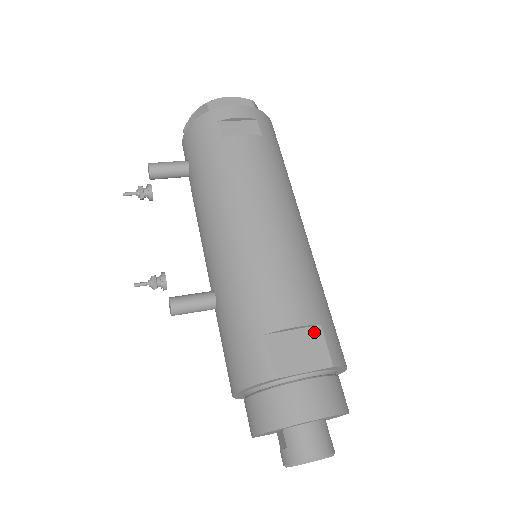
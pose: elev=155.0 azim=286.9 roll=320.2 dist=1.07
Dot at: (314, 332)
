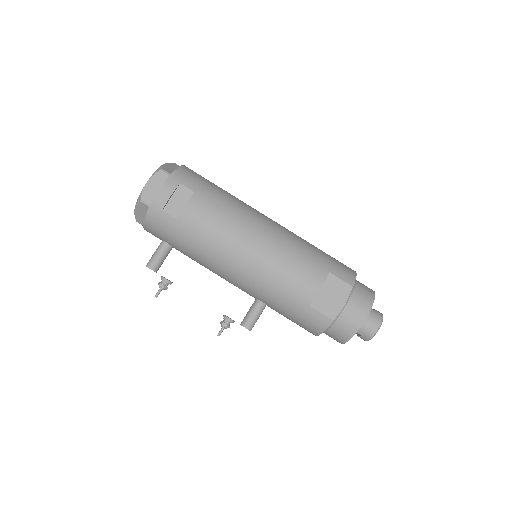
Dot at: (330, 280)
